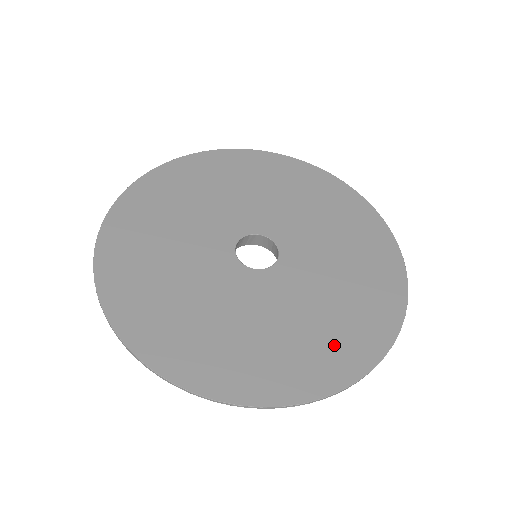
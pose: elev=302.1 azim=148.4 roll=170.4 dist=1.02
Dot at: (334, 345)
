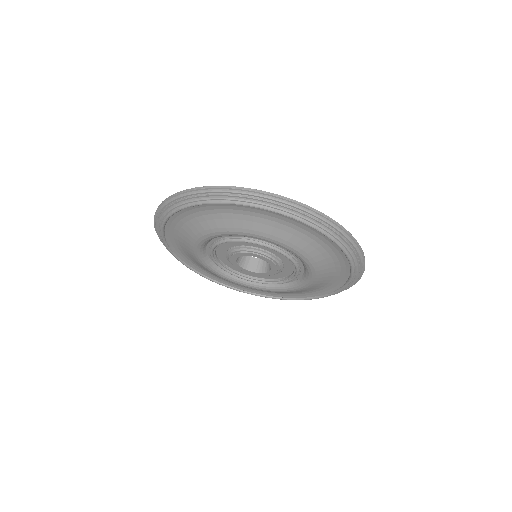
Dot at: occluded
